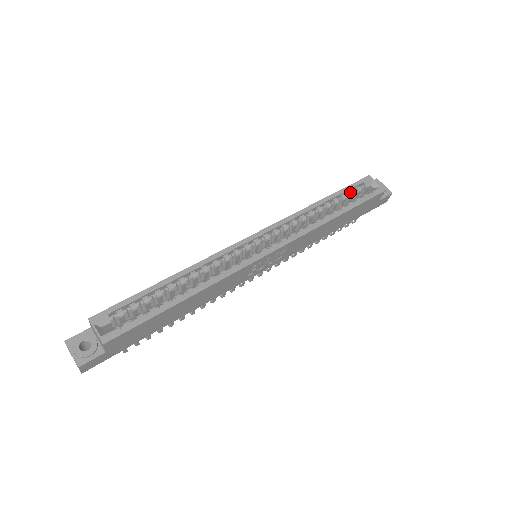
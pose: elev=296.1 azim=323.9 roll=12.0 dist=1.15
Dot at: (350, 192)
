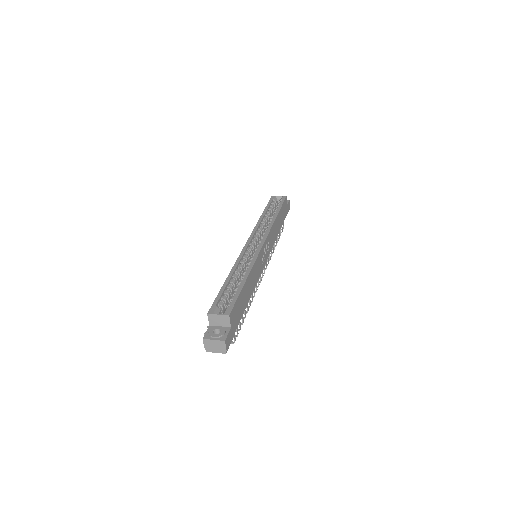
Dot at: (271, 206)
